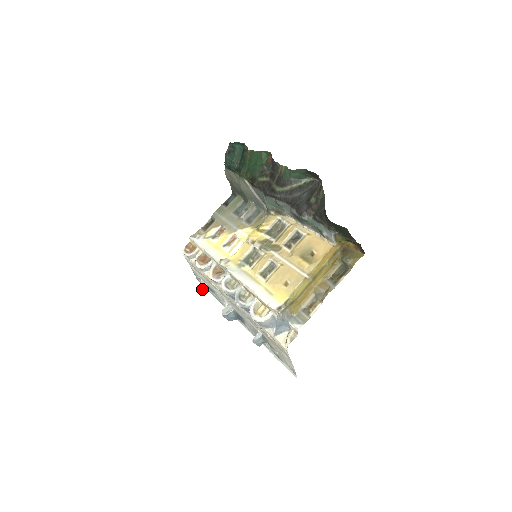
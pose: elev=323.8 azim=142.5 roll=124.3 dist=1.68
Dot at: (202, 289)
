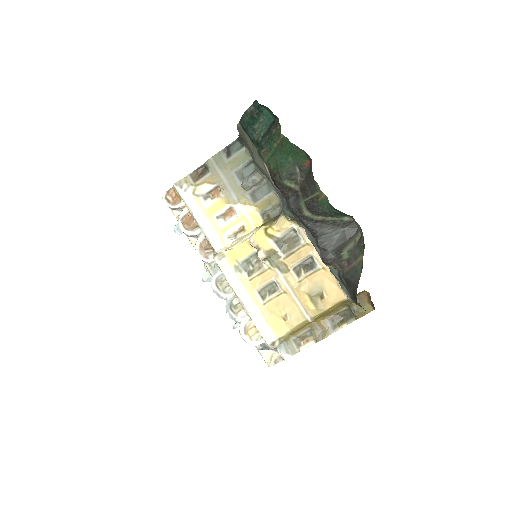
Dot at: occluded
